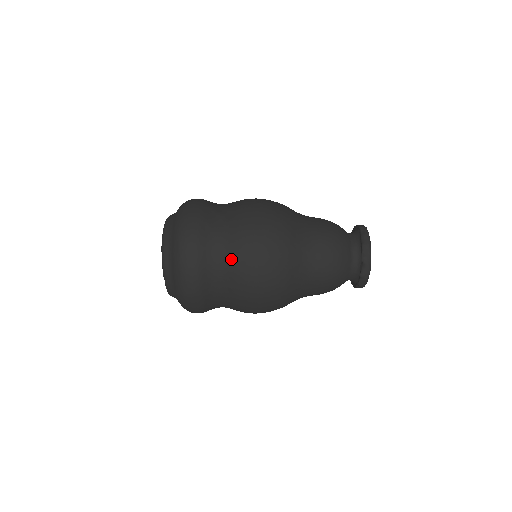
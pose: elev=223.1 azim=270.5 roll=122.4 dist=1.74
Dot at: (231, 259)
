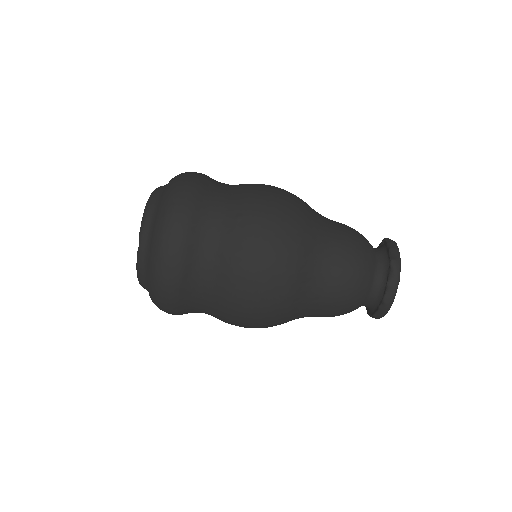
Dot at: (232, 215)
